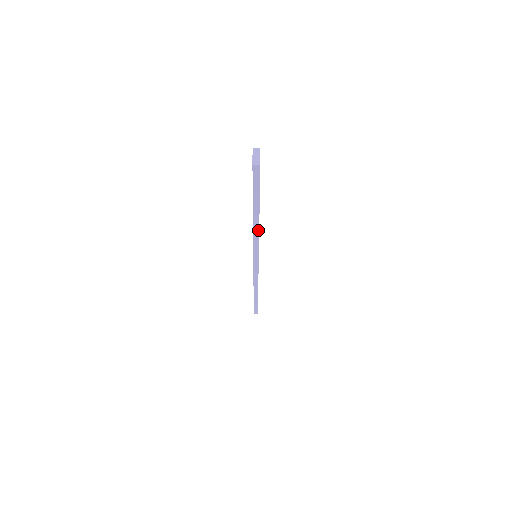
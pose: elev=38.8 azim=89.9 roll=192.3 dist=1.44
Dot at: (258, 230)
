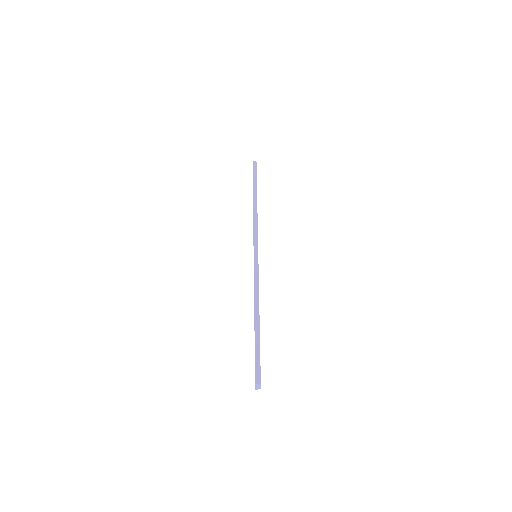
Dot at: occluded
